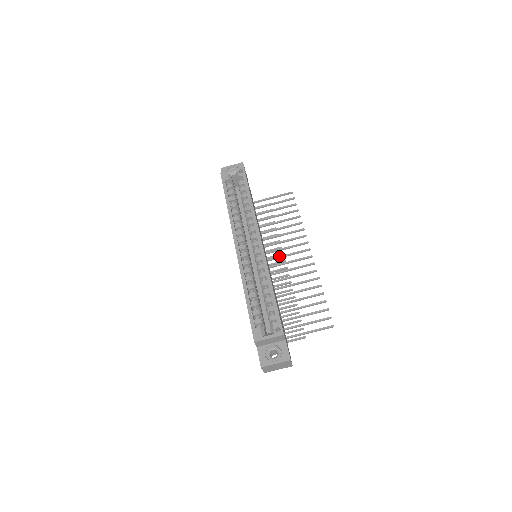
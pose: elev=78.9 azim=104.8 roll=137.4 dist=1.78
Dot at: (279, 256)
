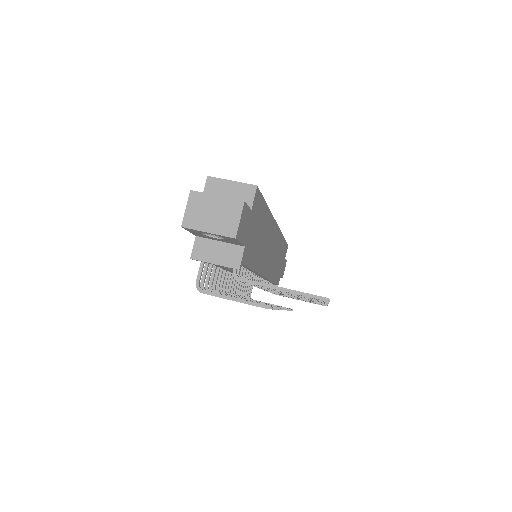
Dot at: occluded
